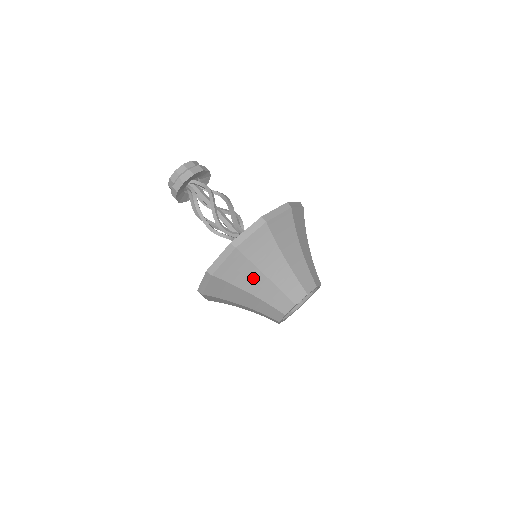
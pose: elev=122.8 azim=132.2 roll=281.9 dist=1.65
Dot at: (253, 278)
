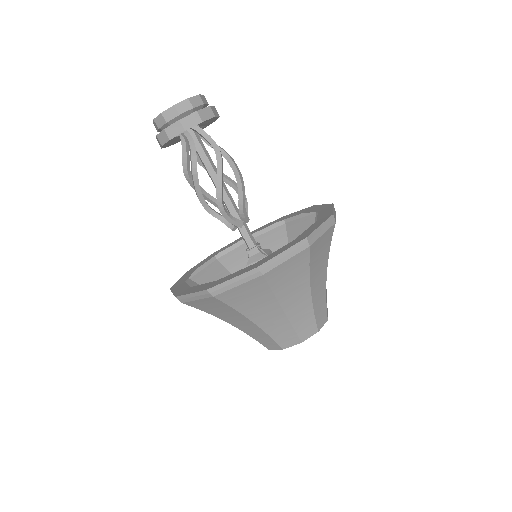
Dot at: (265, 307)
